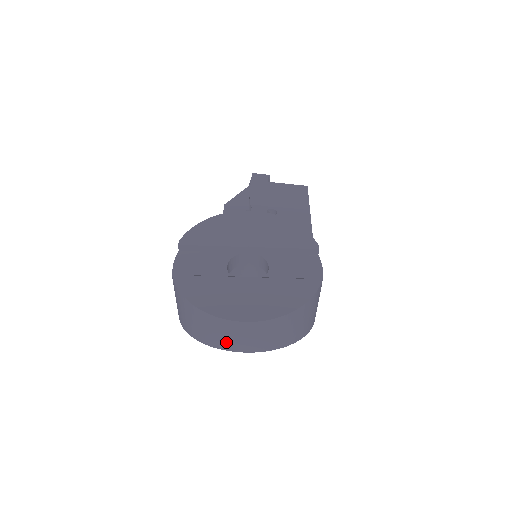
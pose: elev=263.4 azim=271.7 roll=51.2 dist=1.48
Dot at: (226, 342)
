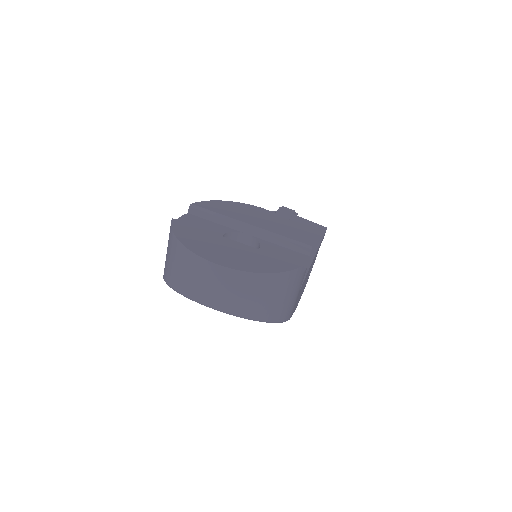
Dot at: (194, 287)
